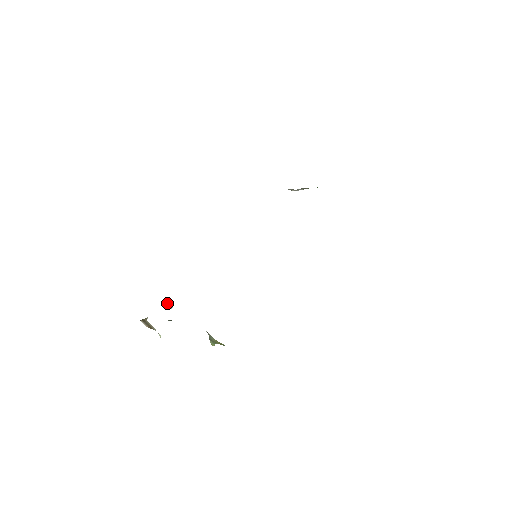
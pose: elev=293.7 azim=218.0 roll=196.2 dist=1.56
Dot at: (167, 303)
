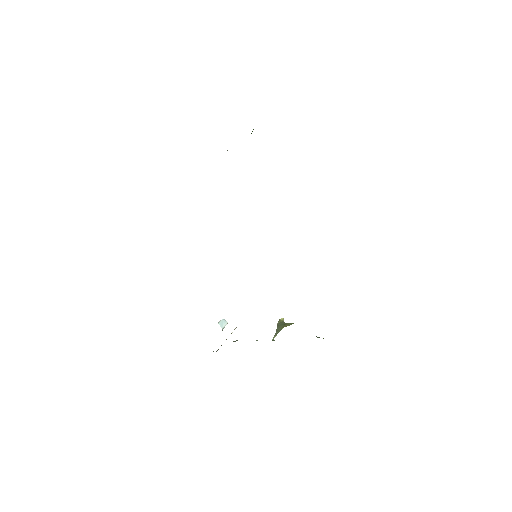
Dot at: occluded
